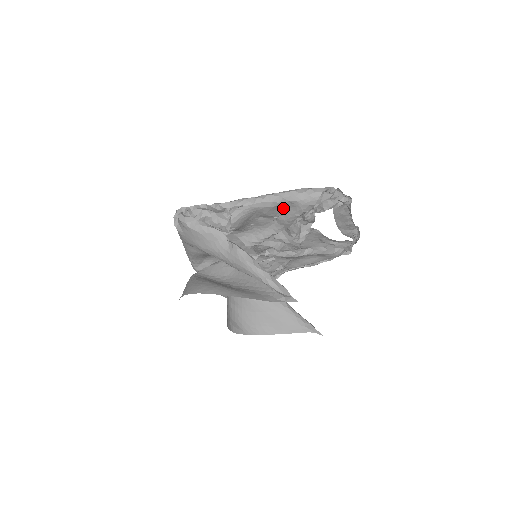
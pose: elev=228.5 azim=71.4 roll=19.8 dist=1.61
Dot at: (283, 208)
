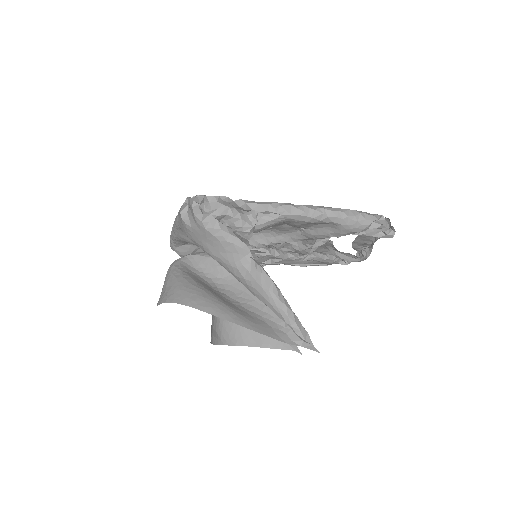
Dot at: (319, 224)
